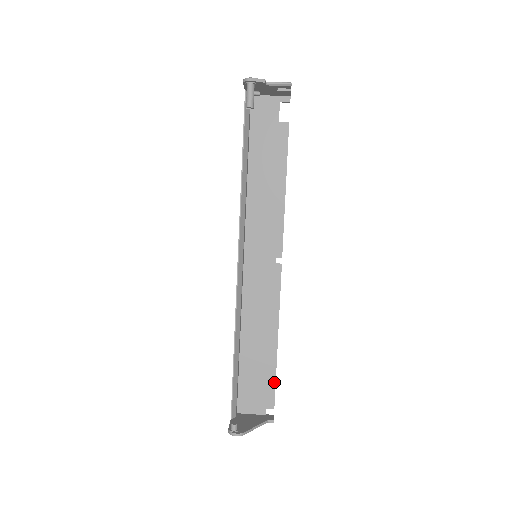
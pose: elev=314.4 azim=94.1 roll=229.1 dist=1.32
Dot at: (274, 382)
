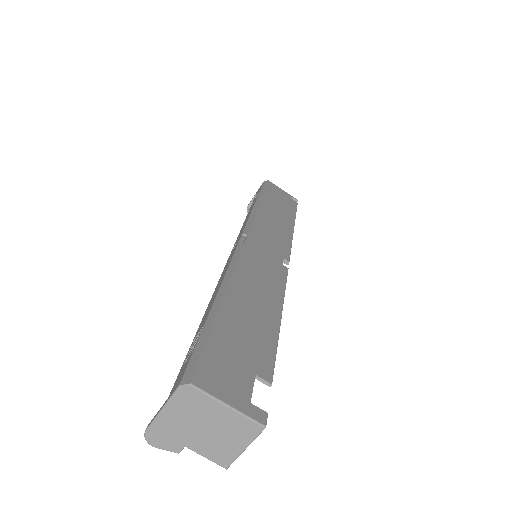
Dot at: occluded
